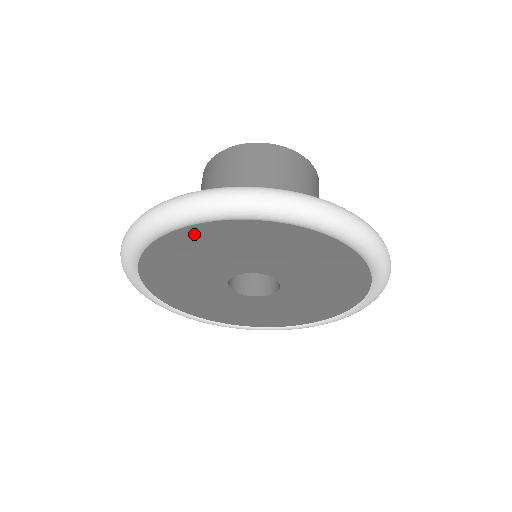
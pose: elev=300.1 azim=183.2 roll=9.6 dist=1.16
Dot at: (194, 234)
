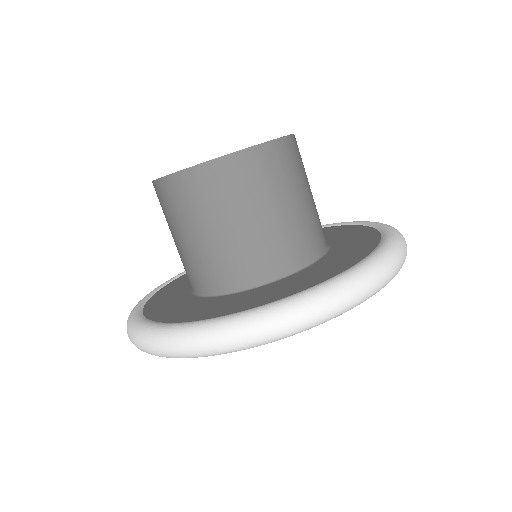
Dot at: occluded
